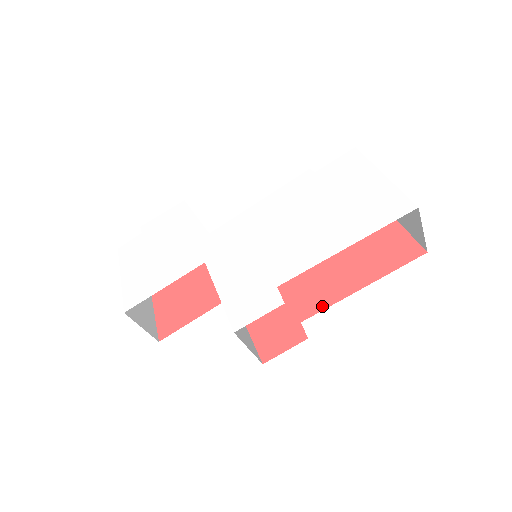
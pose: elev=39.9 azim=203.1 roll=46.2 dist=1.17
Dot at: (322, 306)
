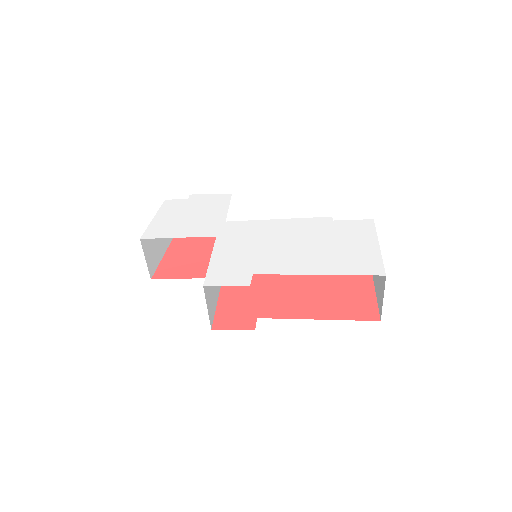
Dot at: (280, 316)
